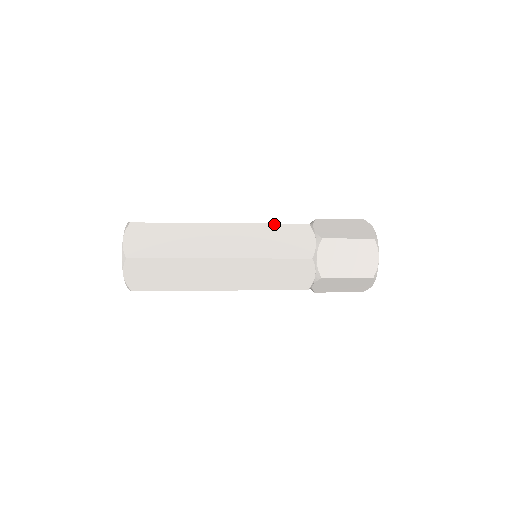
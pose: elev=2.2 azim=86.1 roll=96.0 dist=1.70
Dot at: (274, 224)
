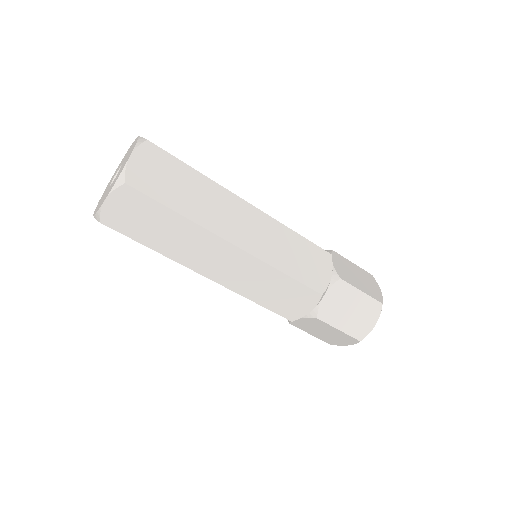
Dot at: (300, 235)
